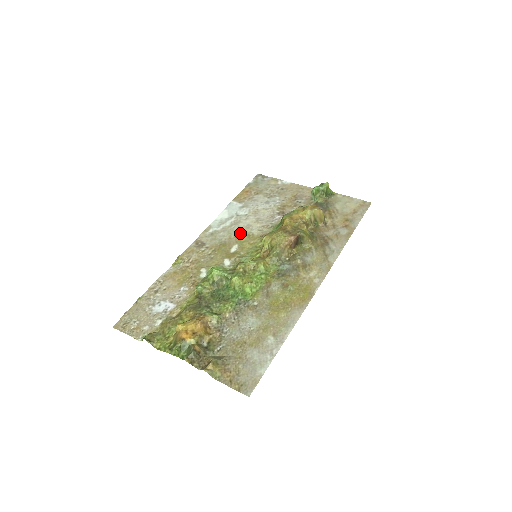
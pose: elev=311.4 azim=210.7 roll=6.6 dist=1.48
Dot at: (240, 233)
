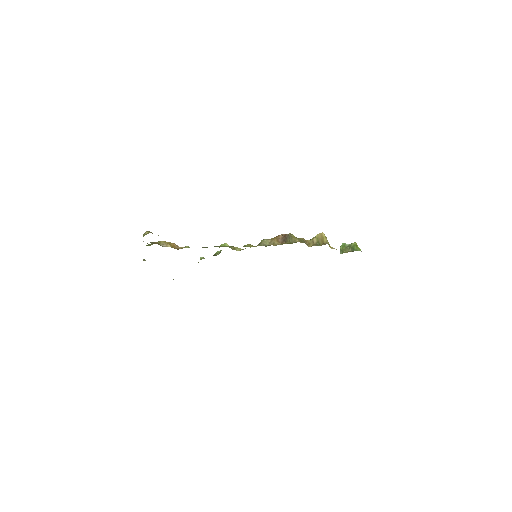
Dot at: occluded
